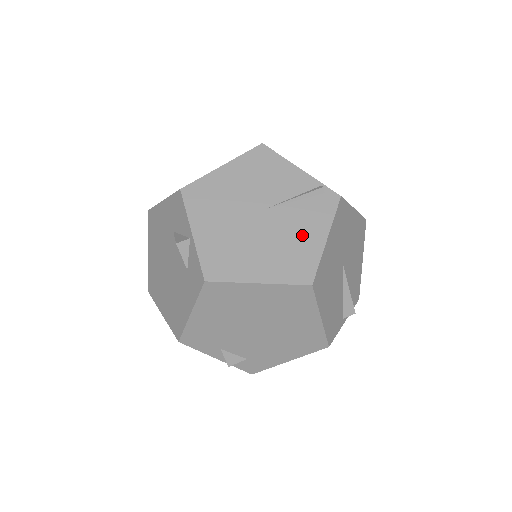
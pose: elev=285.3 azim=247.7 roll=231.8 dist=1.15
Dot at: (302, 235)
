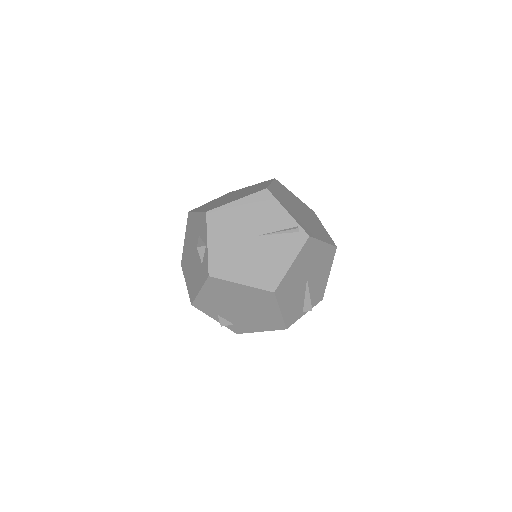
Dot at: (276, 258)
